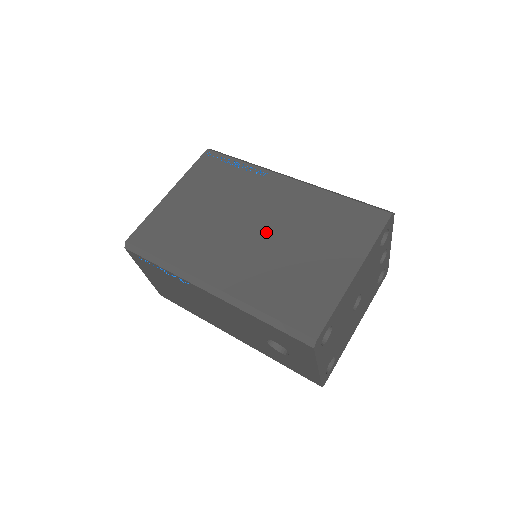
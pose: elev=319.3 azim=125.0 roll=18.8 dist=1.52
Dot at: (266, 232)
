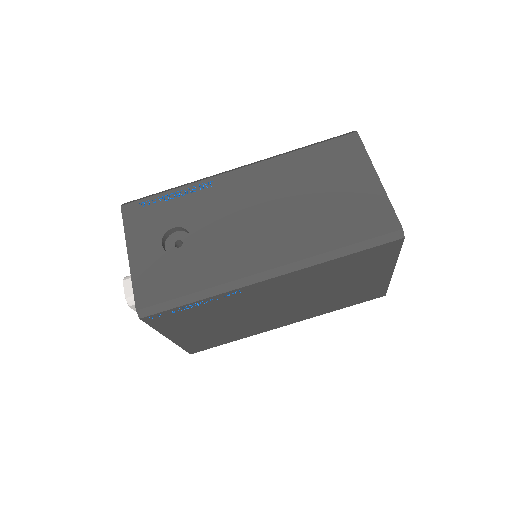
Dot at: (295, 301)
